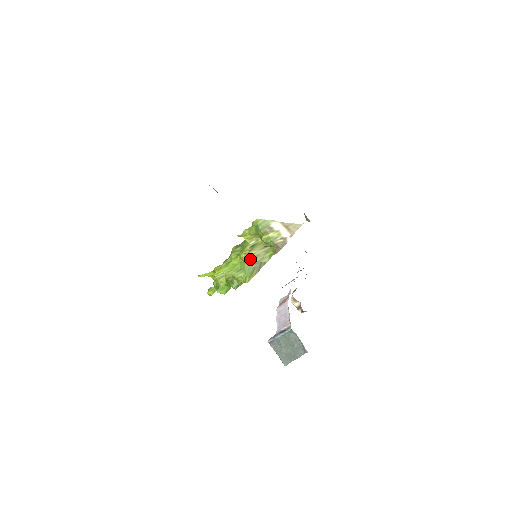
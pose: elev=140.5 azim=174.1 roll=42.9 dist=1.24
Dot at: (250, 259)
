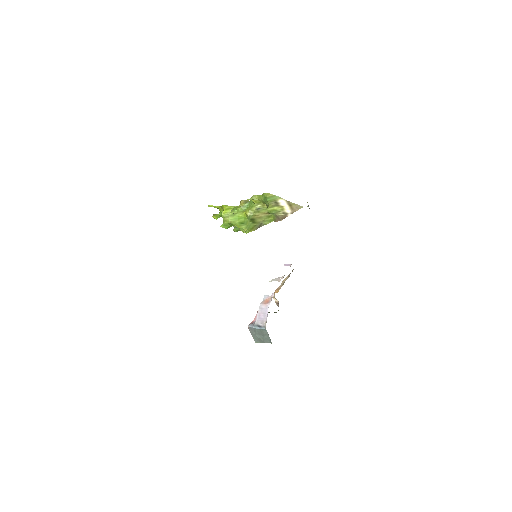
Dot at: (253, 218)
